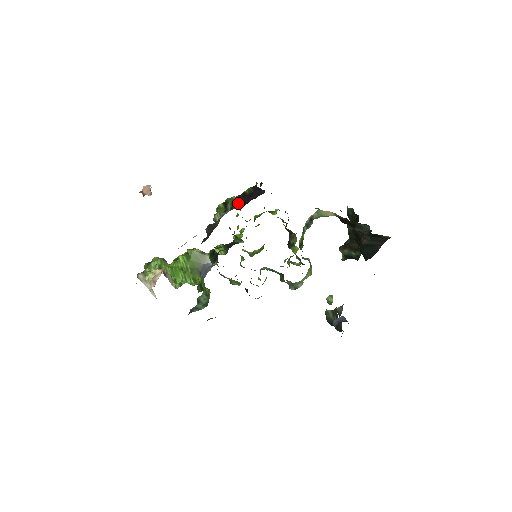
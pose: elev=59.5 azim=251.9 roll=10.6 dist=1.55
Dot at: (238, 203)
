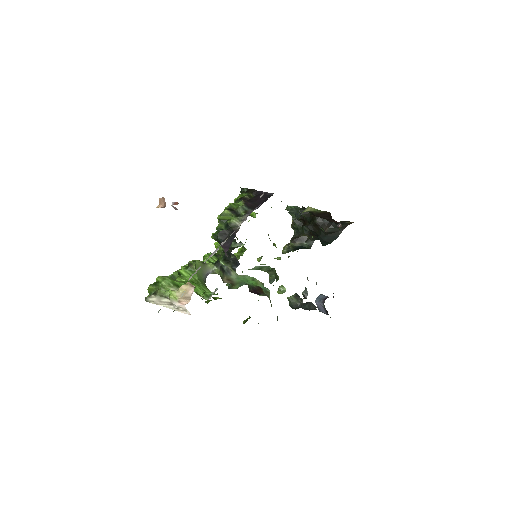
Dot at: (250, 207)
